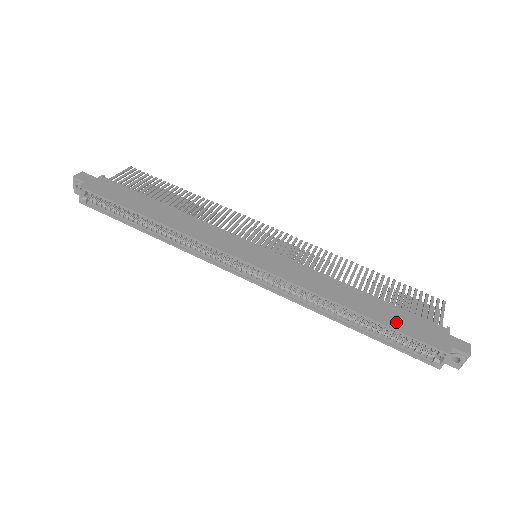
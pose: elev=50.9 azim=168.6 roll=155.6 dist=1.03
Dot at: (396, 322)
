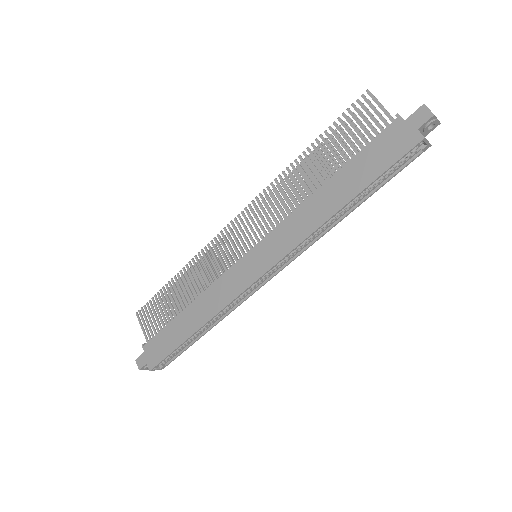
Dot at: (370, 171)
